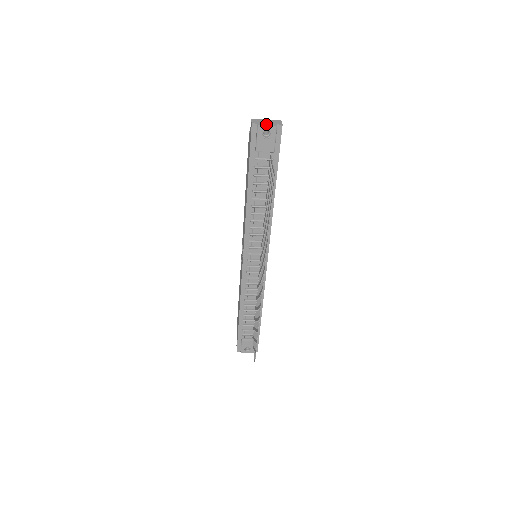
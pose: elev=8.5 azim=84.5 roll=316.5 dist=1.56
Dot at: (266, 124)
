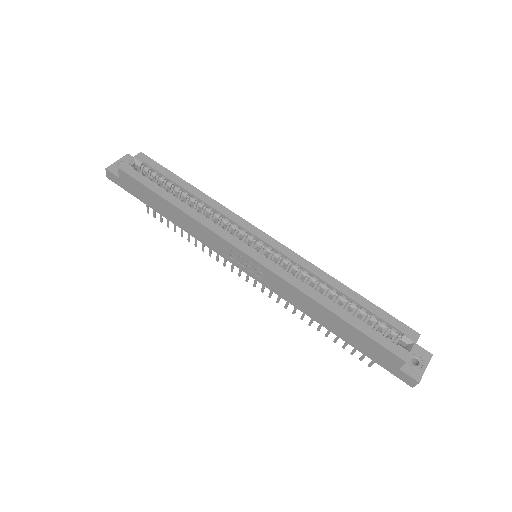
Dot at: occluded
